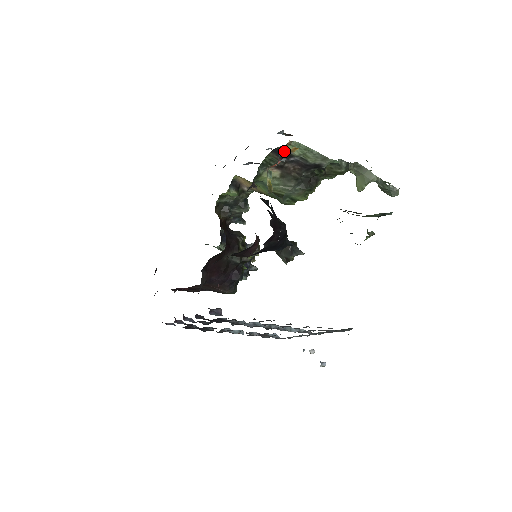
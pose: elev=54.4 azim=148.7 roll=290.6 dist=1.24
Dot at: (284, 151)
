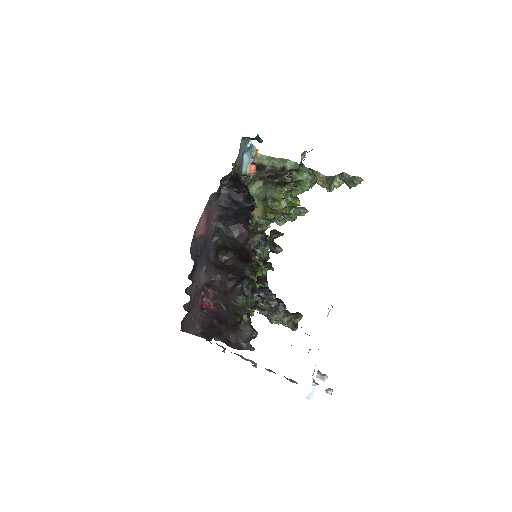
Dot at: (261, 166)
